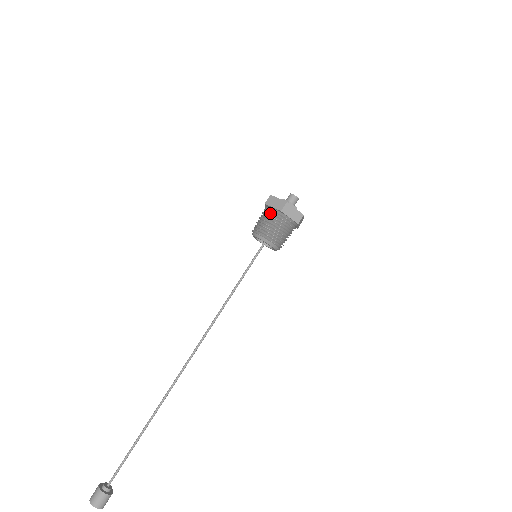
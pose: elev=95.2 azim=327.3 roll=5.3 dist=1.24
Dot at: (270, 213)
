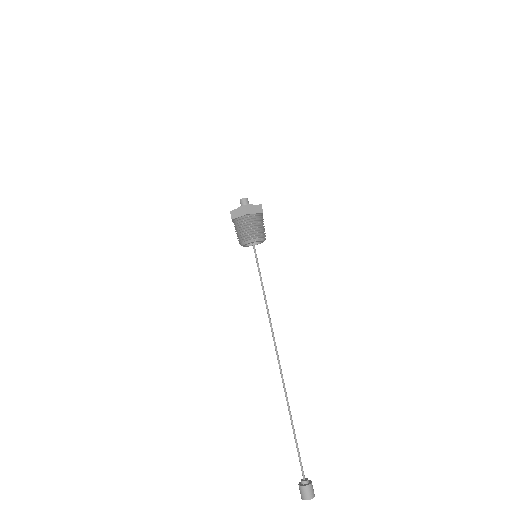
Dot at: (235, 226)
